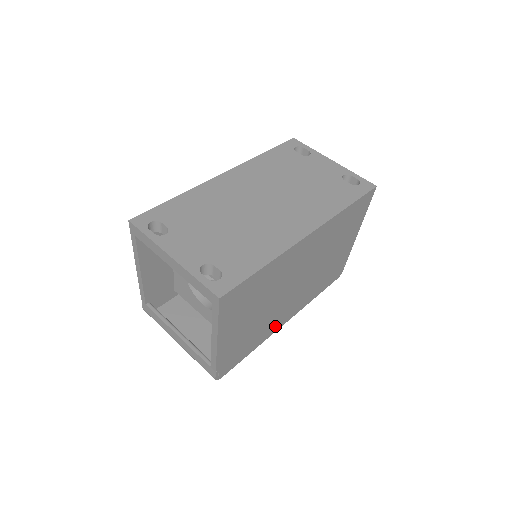
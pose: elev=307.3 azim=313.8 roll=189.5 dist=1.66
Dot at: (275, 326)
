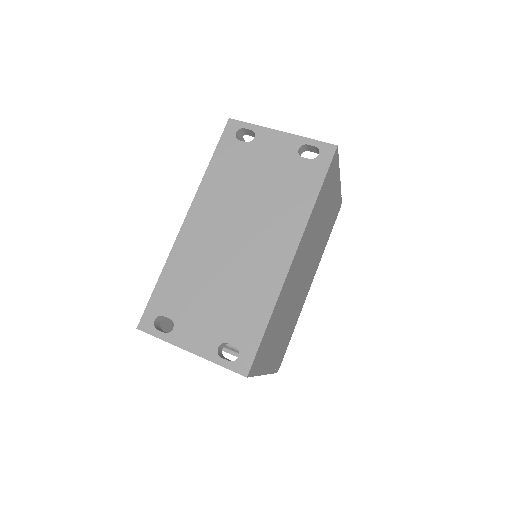
Dot at: (303, 300)
